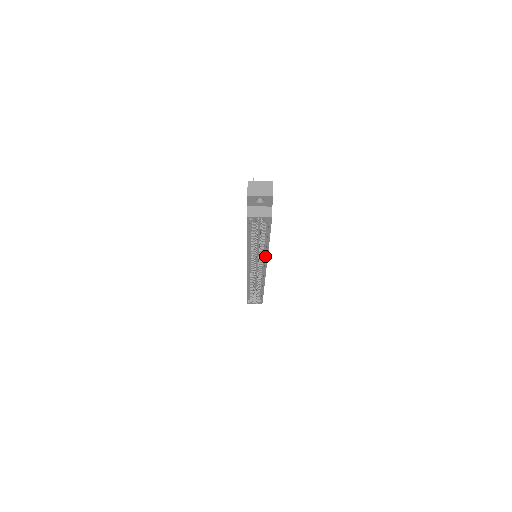
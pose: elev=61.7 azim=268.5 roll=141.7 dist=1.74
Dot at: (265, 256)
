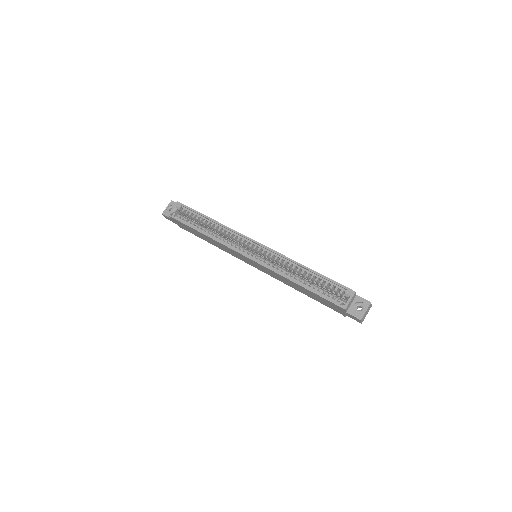
Dot at: (231, 231)
